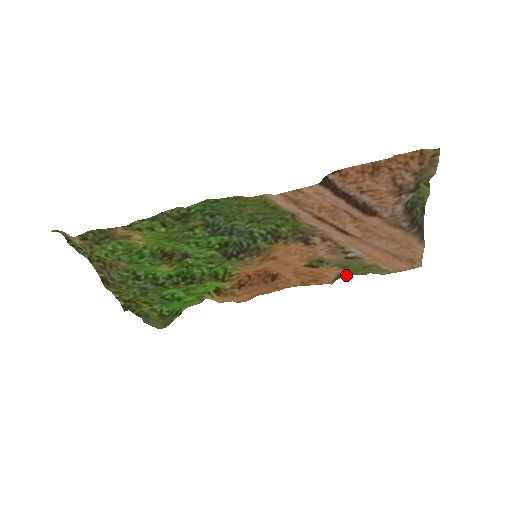
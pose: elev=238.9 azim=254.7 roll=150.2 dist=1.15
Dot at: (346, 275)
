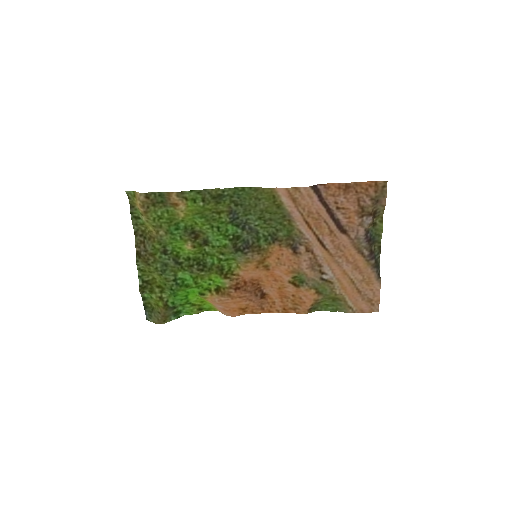
Dot at: (319, 310)
